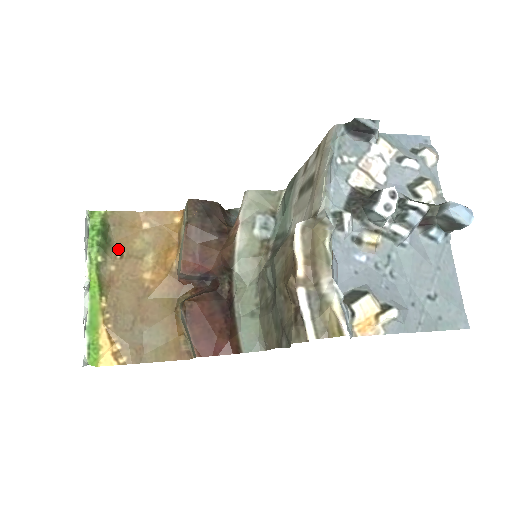
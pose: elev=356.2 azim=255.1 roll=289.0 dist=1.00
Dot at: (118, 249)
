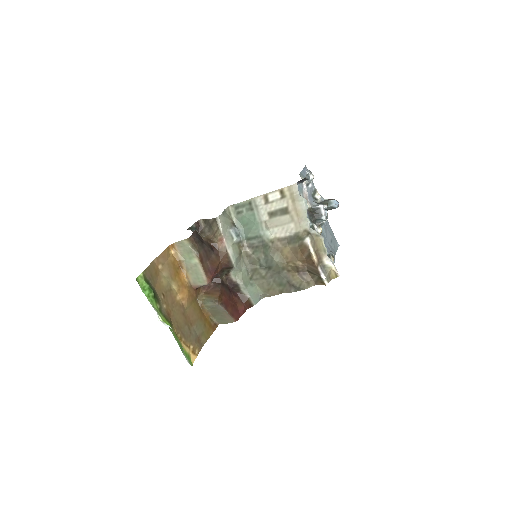
Dot at: (159, 293)
